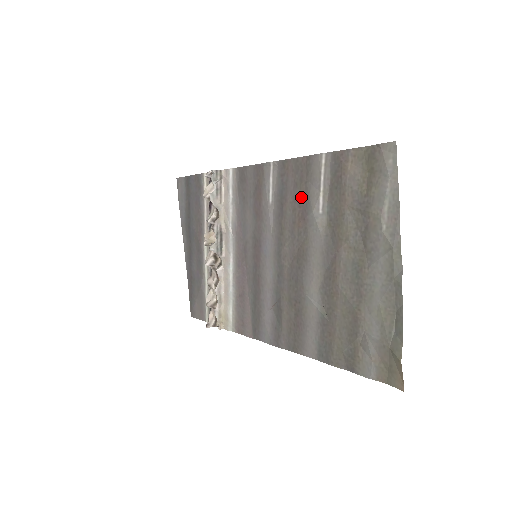
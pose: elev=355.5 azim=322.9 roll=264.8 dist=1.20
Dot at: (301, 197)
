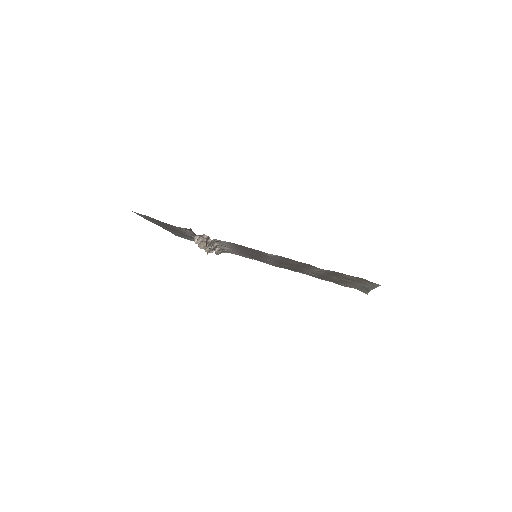
Dot at: (303, 266)
